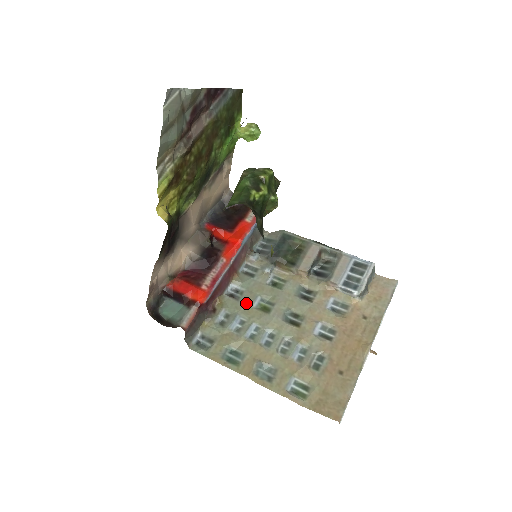
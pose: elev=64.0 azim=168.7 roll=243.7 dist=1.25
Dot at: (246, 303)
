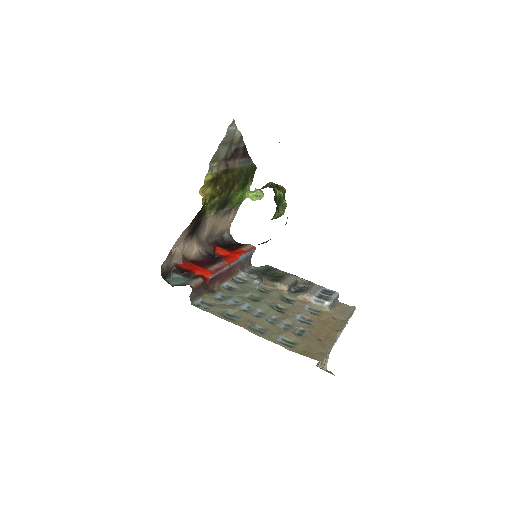
Dot at: (239, 293)
